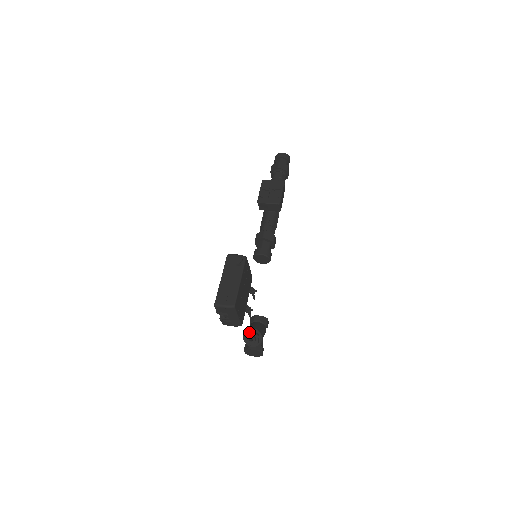
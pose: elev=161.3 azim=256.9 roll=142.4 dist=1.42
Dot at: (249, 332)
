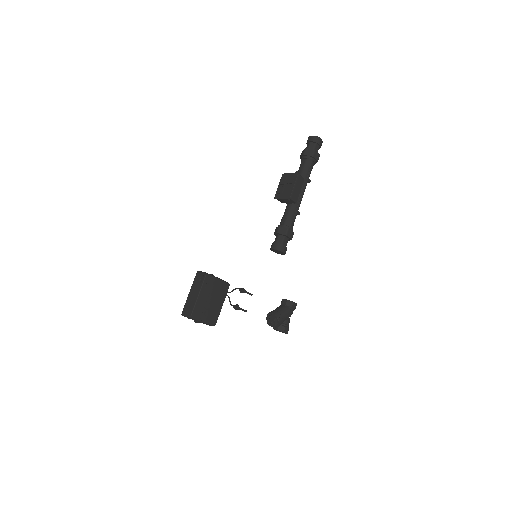
Dot at: (268, 316)
